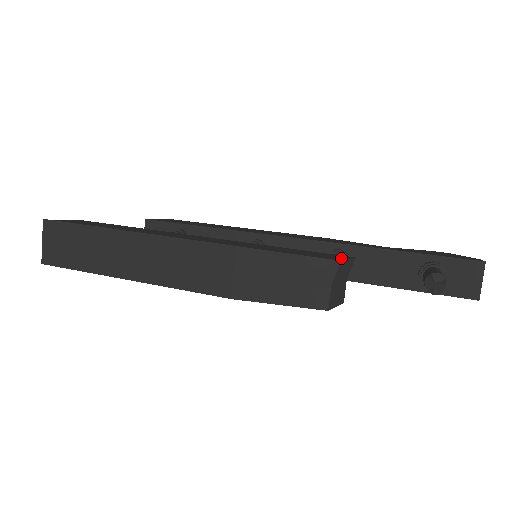
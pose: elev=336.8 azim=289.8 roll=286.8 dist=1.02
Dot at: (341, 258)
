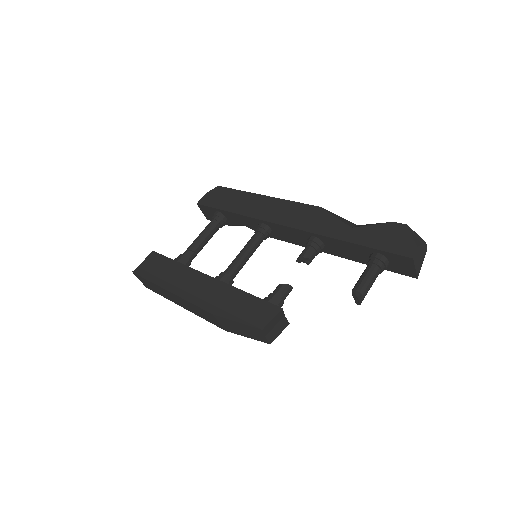
Dot at: (268, 319)
